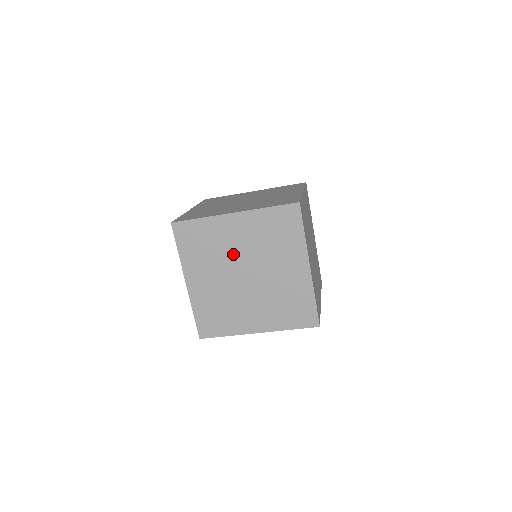
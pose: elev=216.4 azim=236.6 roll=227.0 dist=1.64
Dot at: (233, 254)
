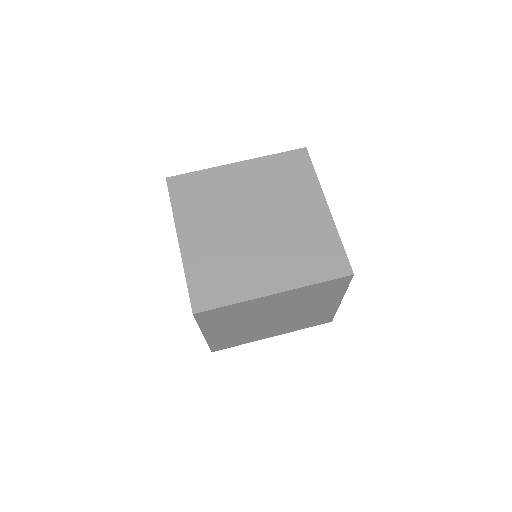
Dot at: (264, 313)
